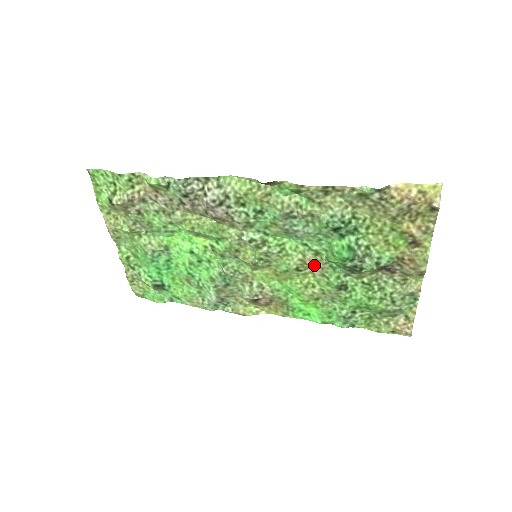
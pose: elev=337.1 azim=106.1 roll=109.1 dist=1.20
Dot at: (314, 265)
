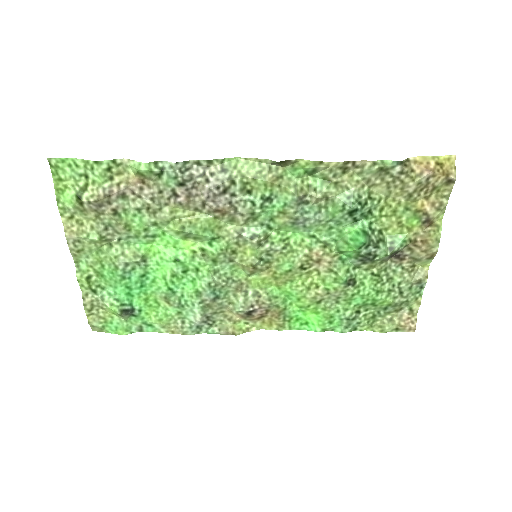
Dot at: (321, 260)
